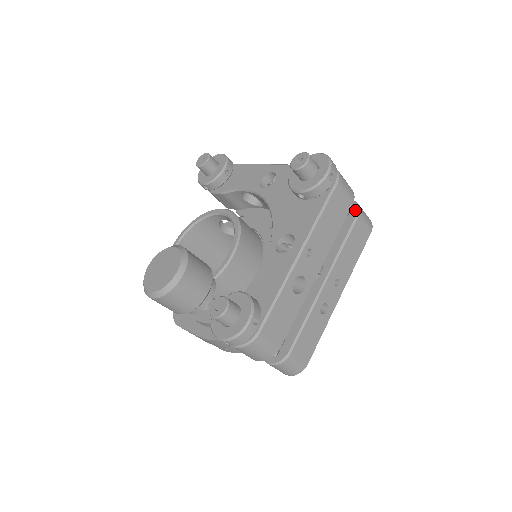
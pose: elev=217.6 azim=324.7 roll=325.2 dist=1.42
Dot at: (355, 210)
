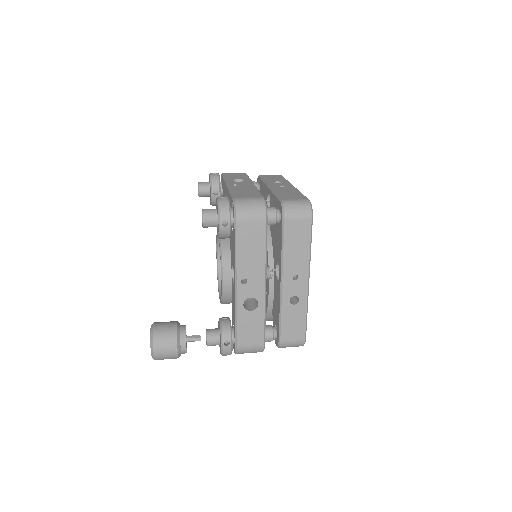
Dot at: (281, 214)
